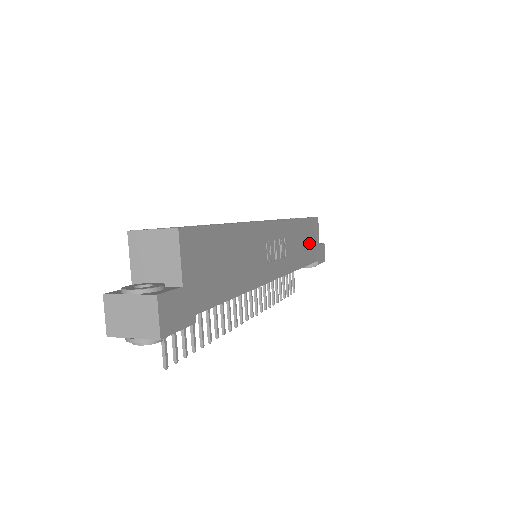
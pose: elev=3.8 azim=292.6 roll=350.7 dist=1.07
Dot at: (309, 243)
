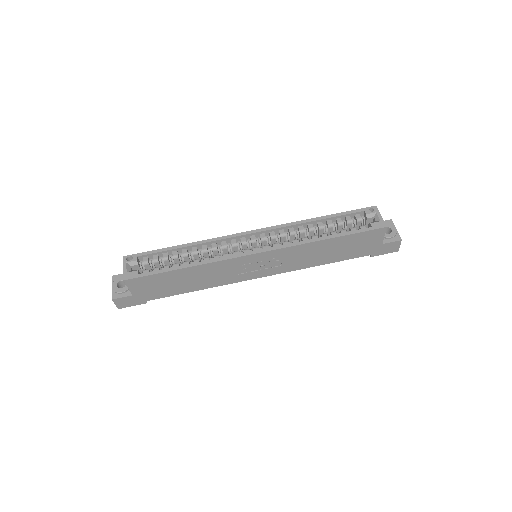
Dot at: (348, 249)
